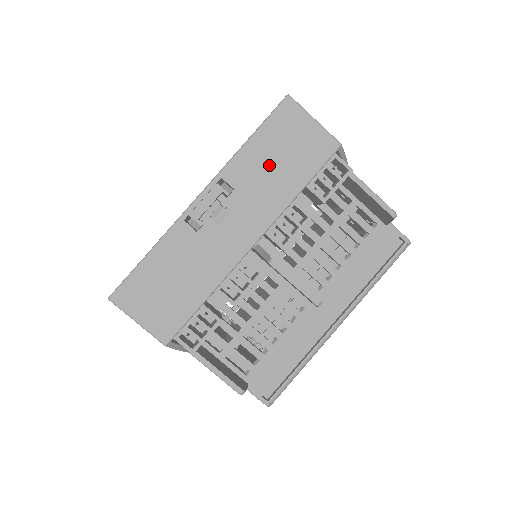
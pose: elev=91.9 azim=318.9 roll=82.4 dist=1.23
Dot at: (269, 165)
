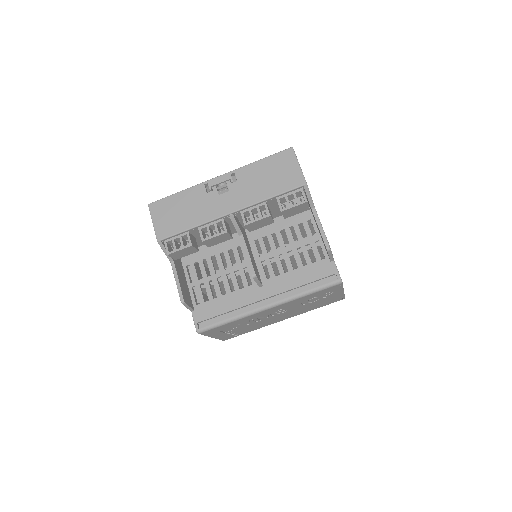
Dot at: (262, 177)
